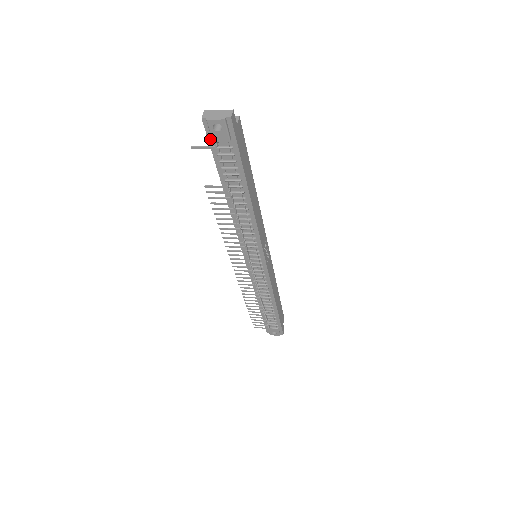
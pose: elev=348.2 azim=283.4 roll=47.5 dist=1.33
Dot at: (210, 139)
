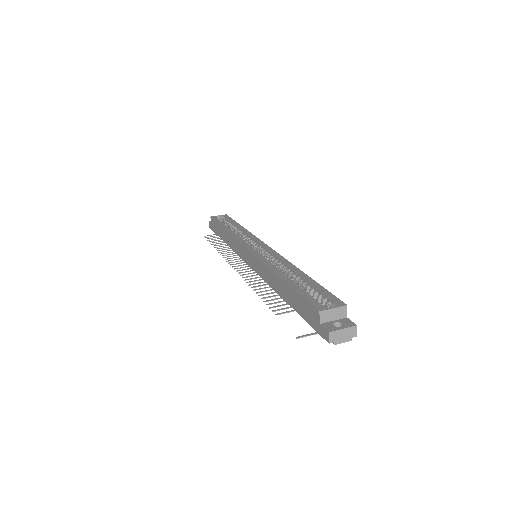
Dot at: (318, 331)
